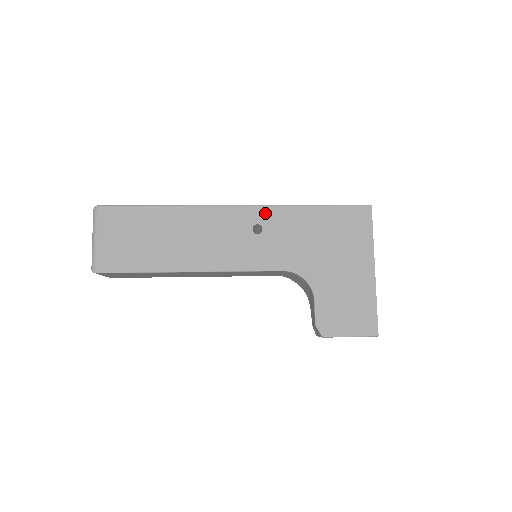
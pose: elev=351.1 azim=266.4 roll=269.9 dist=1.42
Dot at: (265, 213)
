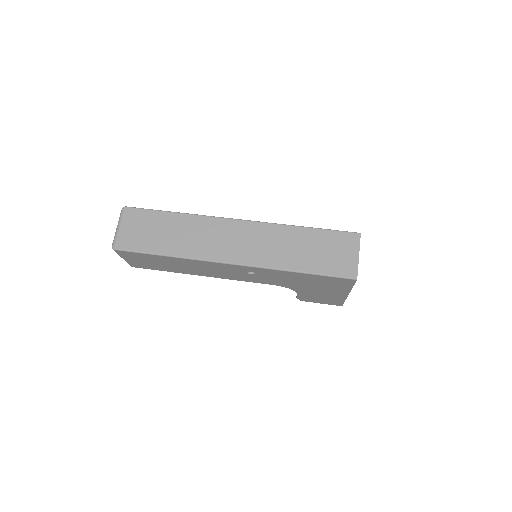
Dot at: (257, 270)
